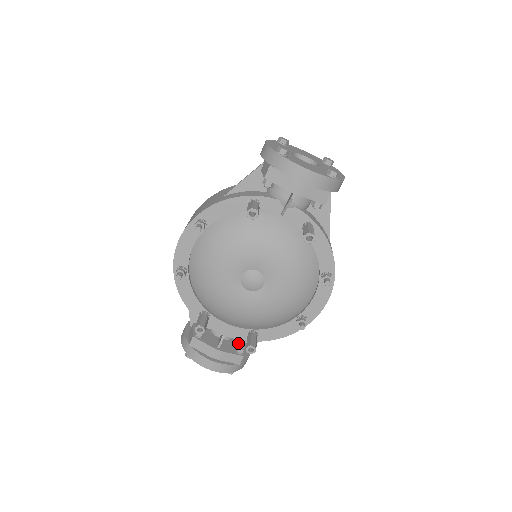
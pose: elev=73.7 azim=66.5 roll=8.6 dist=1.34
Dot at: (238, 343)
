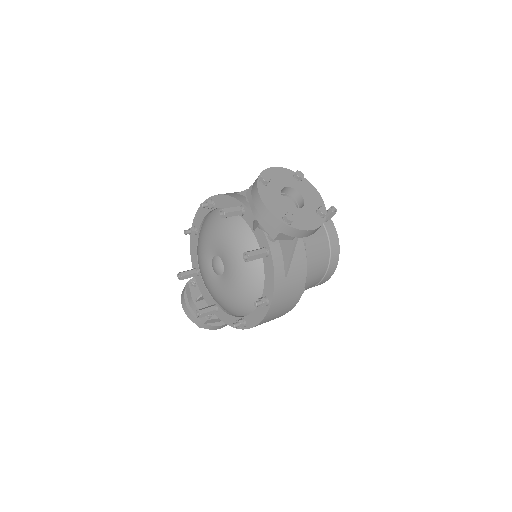
Dot at: occluded
